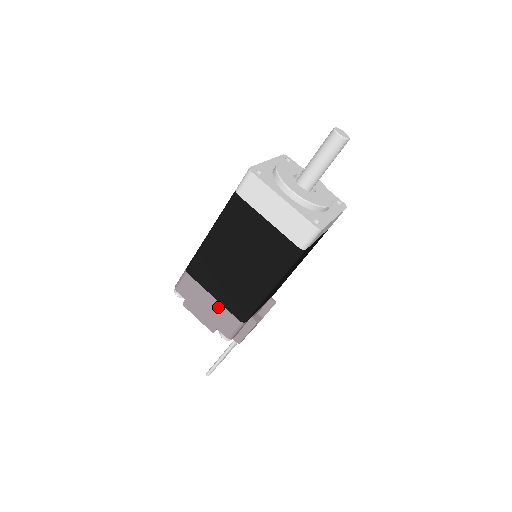
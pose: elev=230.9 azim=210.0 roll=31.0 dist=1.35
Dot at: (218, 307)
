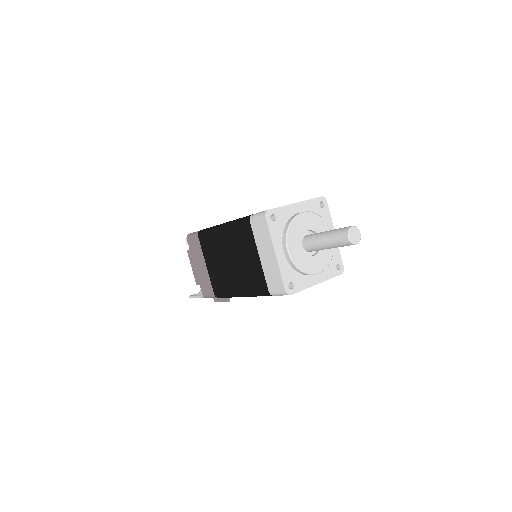
Dot at: (206, 274)
